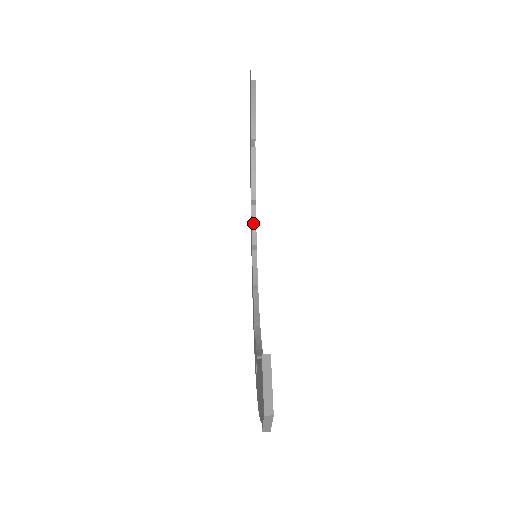
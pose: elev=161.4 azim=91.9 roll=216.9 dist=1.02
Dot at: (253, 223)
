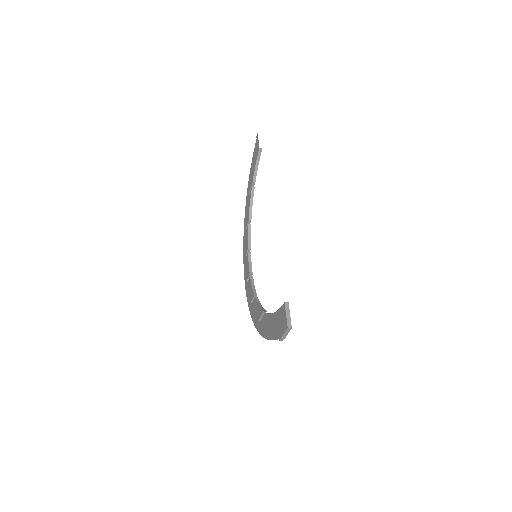
Dot at: (249, 235)
